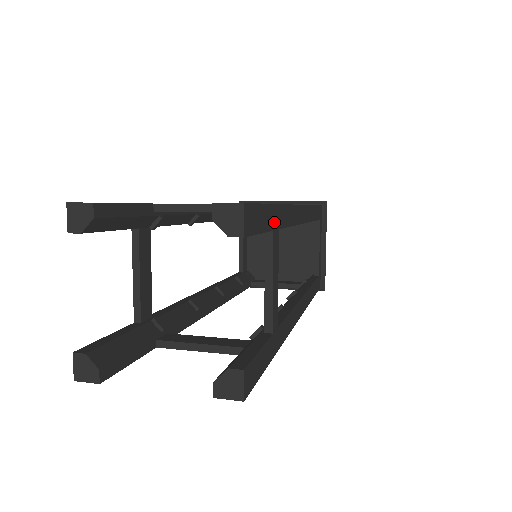
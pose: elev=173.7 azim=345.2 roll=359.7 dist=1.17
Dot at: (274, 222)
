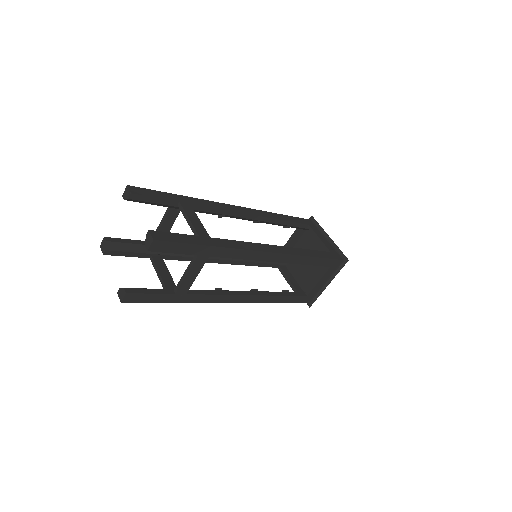
Dot at: (201, 252)
